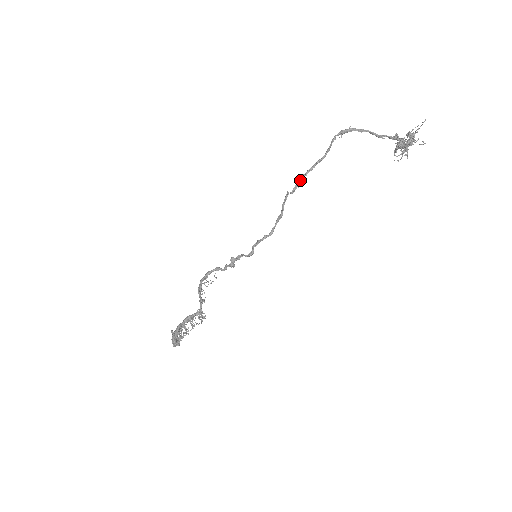
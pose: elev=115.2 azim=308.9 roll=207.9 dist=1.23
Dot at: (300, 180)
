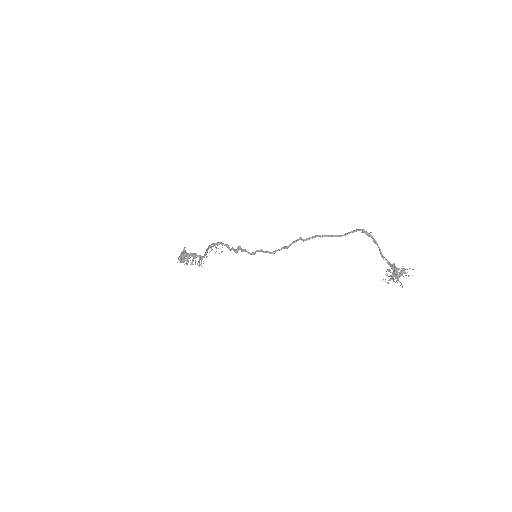
Dot at: (315, 237)
